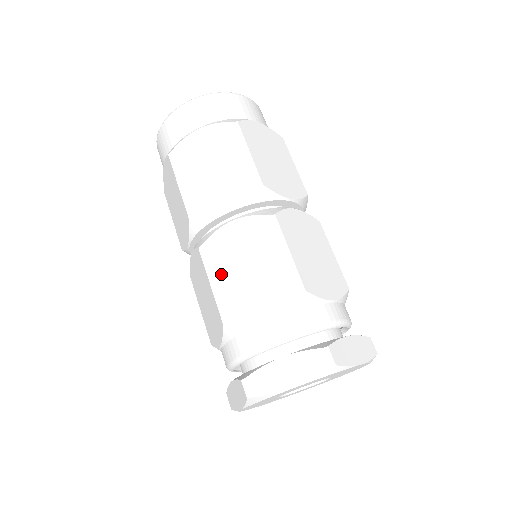
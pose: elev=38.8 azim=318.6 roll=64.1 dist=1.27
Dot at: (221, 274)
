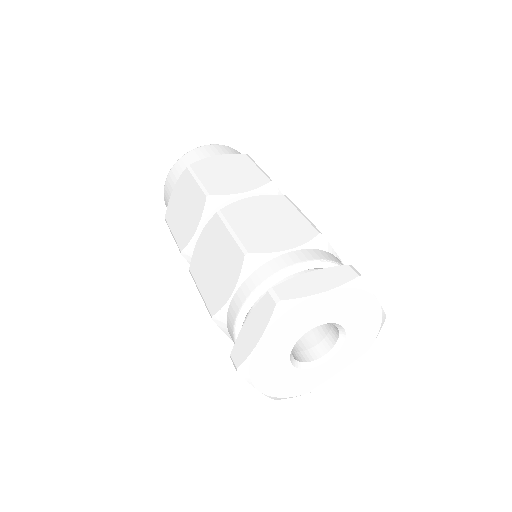
Dot at: (241, 225)
